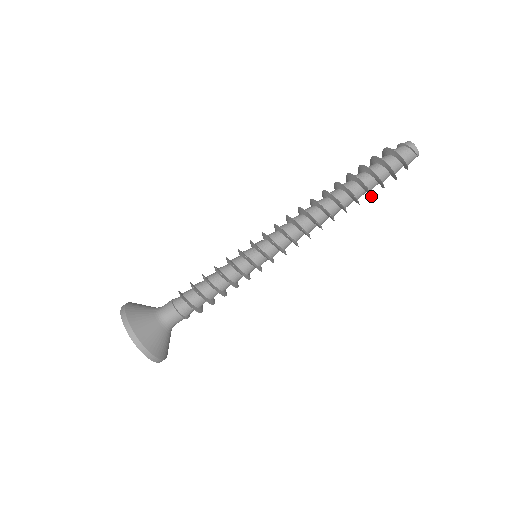
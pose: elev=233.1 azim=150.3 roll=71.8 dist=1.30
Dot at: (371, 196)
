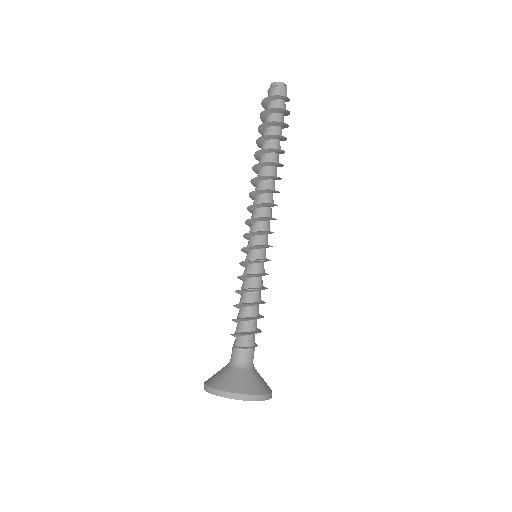
Dot at: (285, 138)
